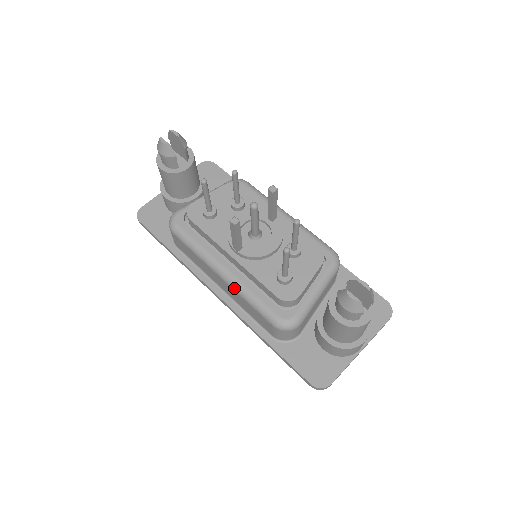
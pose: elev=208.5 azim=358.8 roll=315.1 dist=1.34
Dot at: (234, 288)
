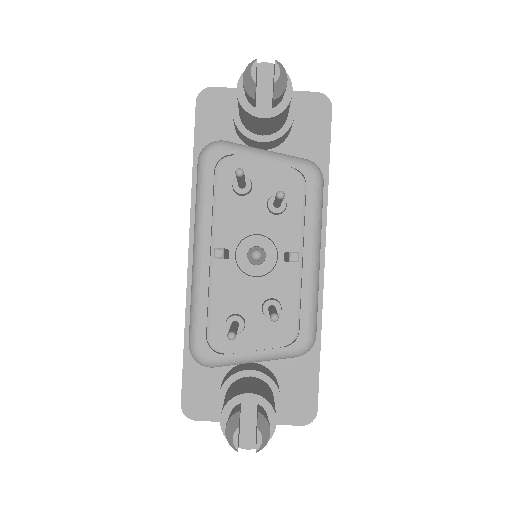
Dot at: (192, 278)
